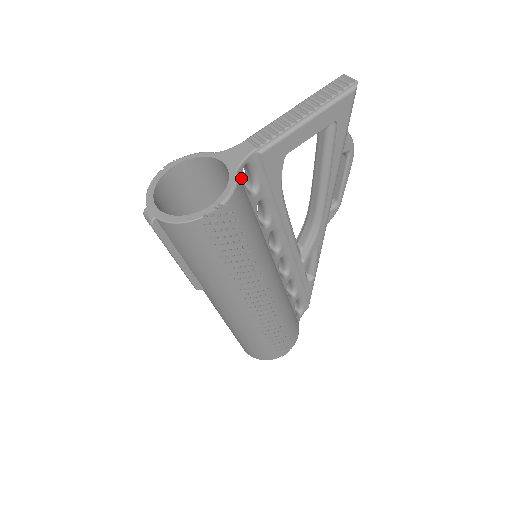
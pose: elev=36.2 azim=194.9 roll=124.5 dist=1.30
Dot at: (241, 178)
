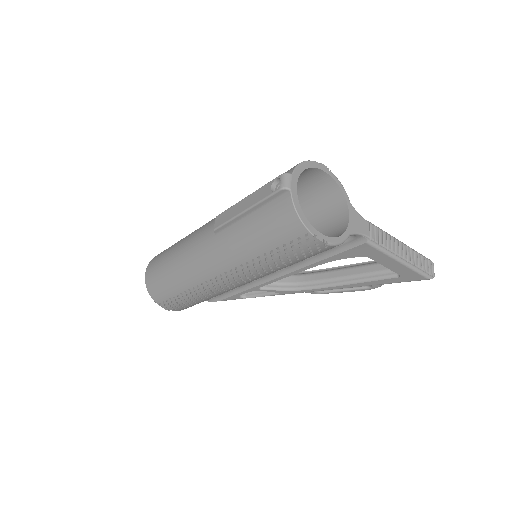
Dot at: occluded
